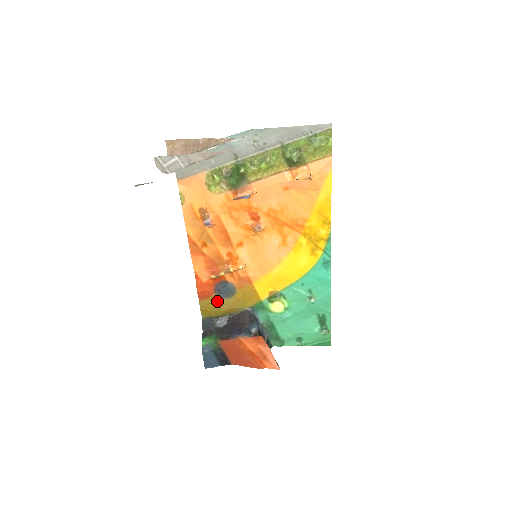
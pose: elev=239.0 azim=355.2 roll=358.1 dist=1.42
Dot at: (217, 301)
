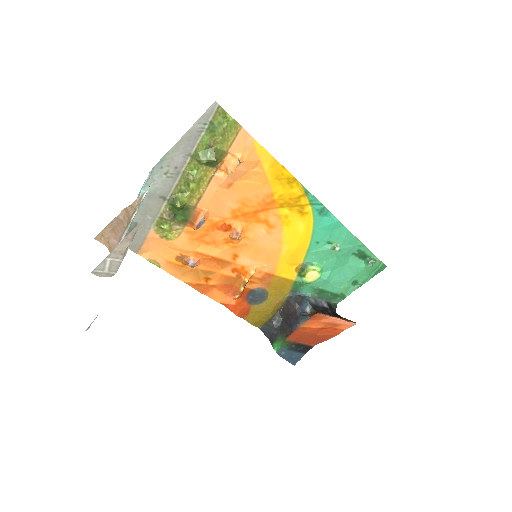
Dot at: (258, 309)
